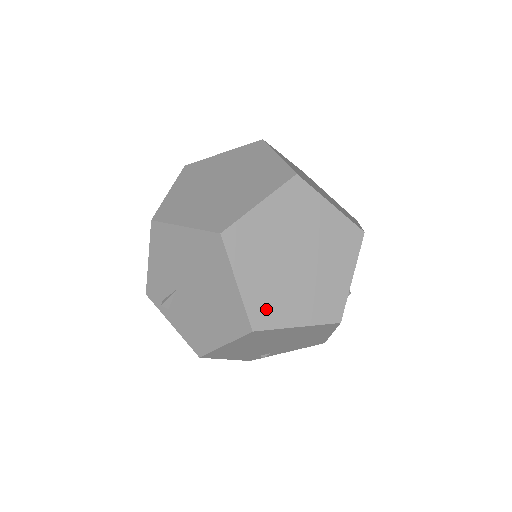
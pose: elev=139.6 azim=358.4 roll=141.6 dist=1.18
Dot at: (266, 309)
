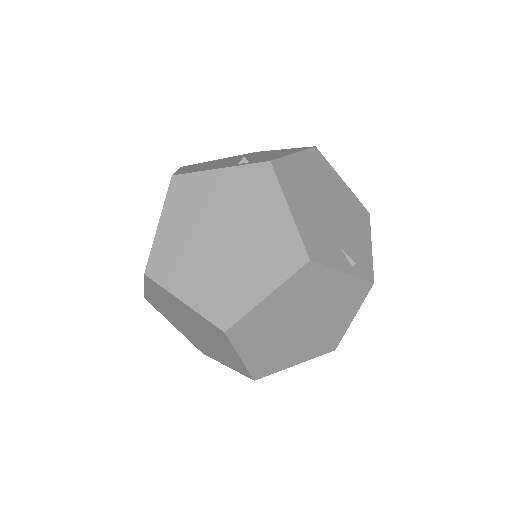
Dot at: (326, 343)
